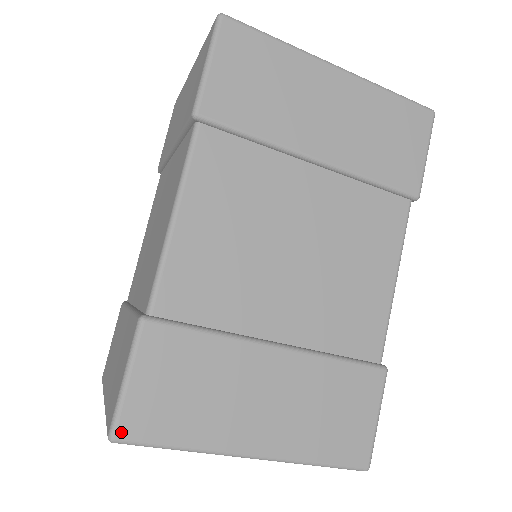
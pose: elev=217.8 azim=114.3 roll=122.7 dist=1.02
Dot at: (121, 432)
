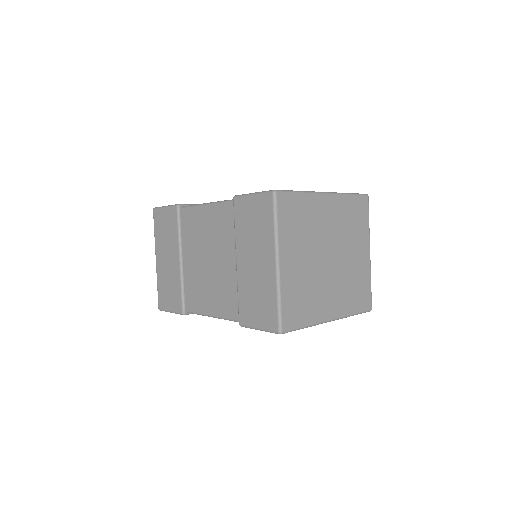
Dot at: occluded
